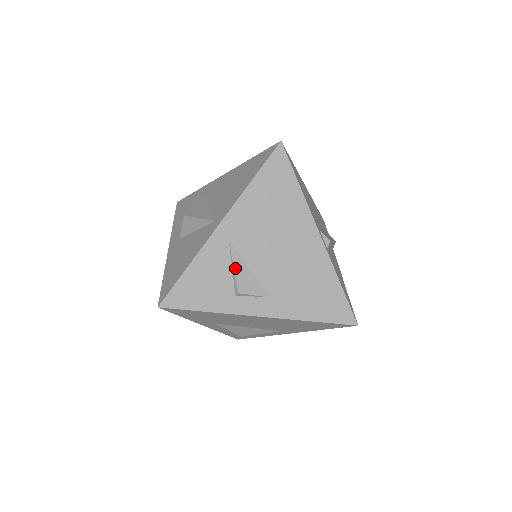
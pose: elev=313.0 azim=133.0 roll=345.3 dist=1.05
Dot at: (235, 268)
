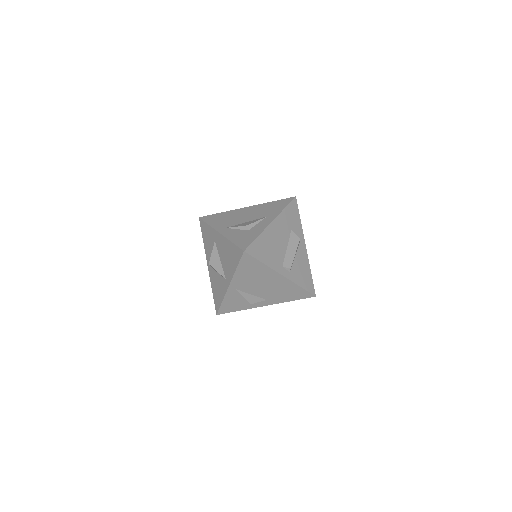
Dot at: (245, 297)
